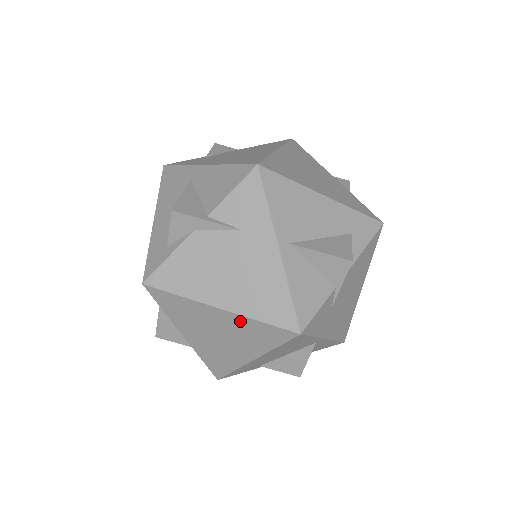
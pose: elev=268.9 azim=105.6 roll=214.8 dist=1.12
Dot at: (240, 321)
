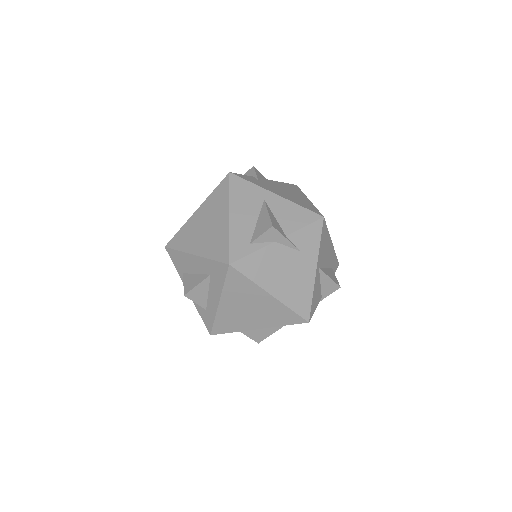
Dot at: (277, 306)
